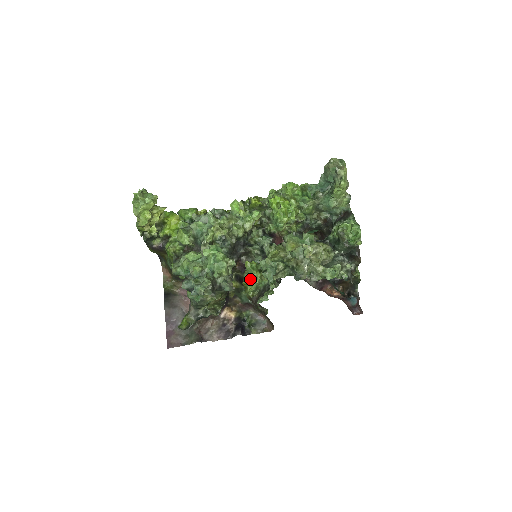
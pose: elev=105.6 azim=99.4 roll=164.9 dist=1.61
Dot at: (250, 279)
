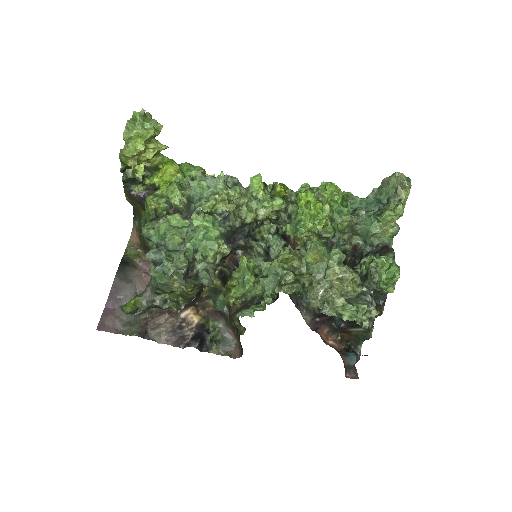
Dot at: (239, 281)
